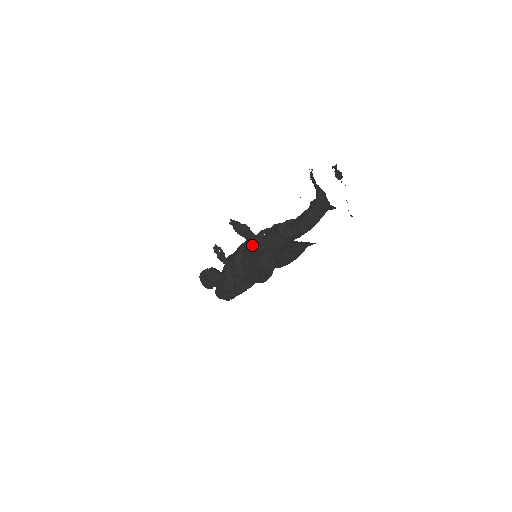
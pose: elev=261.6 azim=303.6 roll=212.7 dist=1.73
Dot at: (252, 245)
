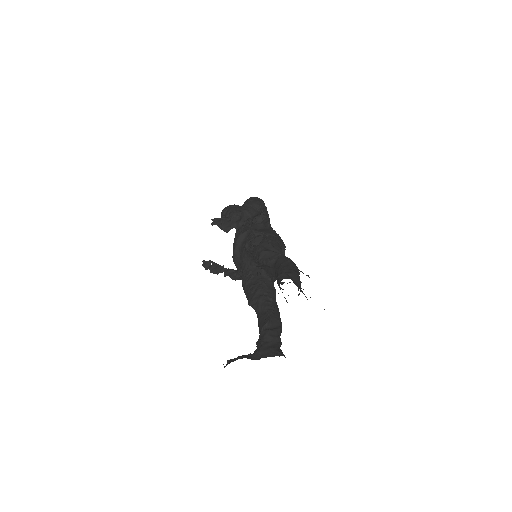
Dot at: (244, 257)
